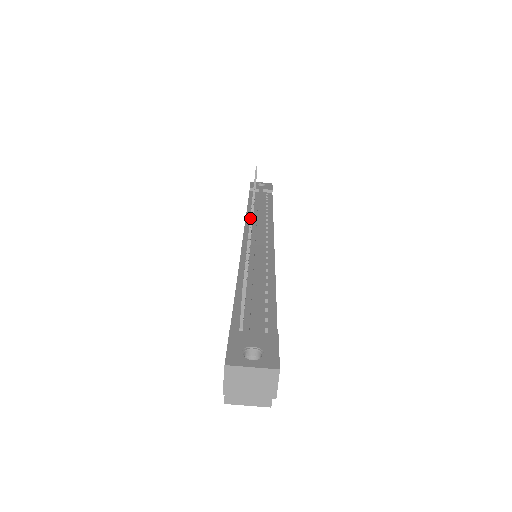
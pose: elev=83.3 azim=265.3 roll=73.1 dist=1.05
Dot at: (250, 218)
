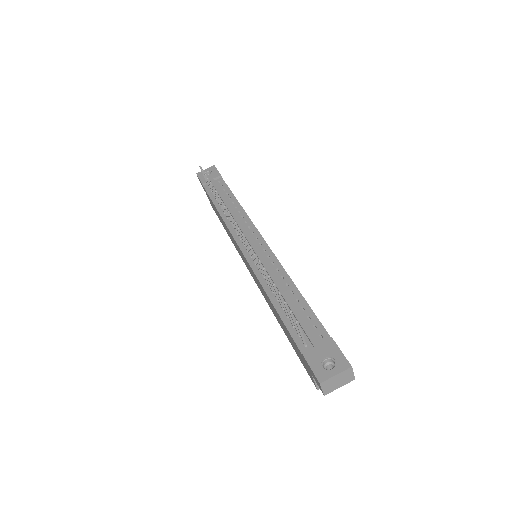
Dot at: (250, 248)
